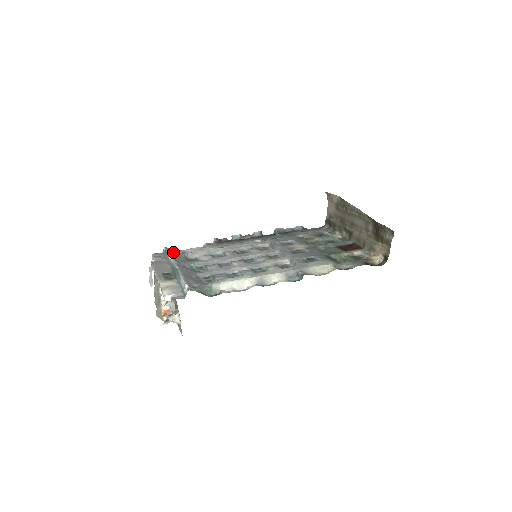
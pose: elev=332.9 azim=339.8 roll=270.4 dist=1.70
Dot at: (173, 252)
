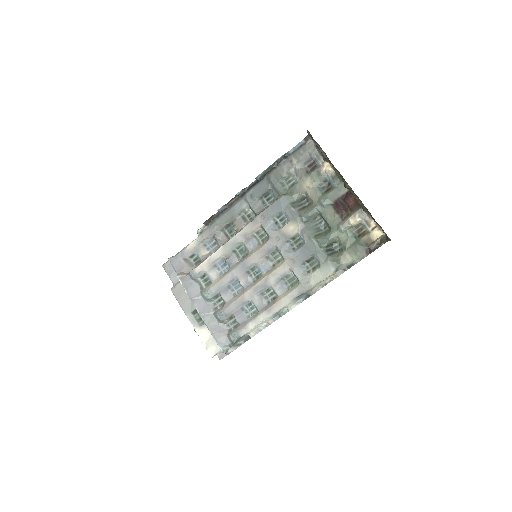
Dot at: (180, 265)
